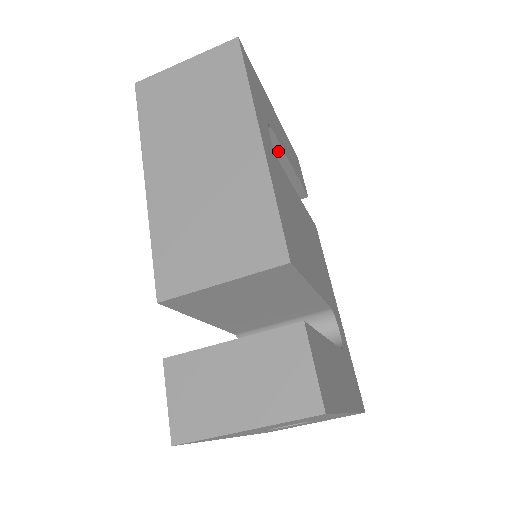
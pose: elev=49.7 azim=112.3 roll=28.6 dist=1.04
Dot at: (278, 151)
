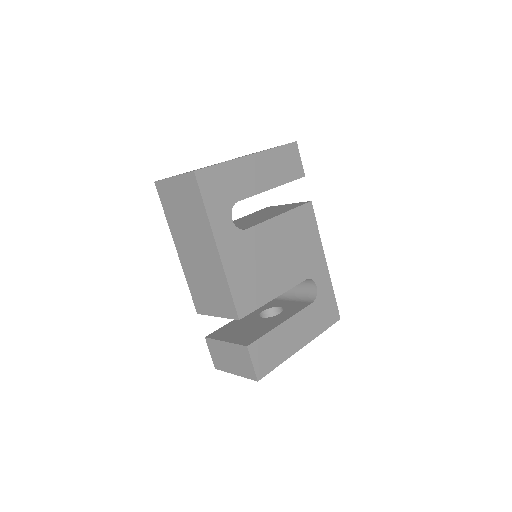
Dot at: (255, 194)
